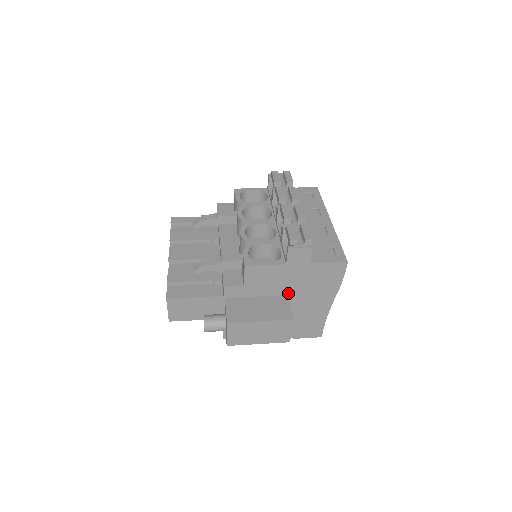
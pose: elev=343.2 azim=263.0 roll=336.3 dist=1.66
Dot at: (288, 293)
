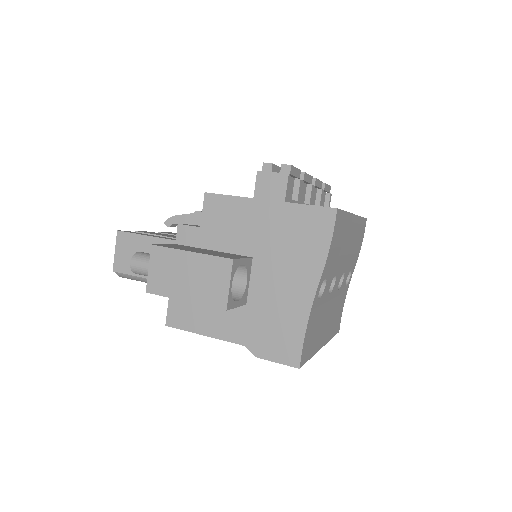
Dot at: (253, 254)
